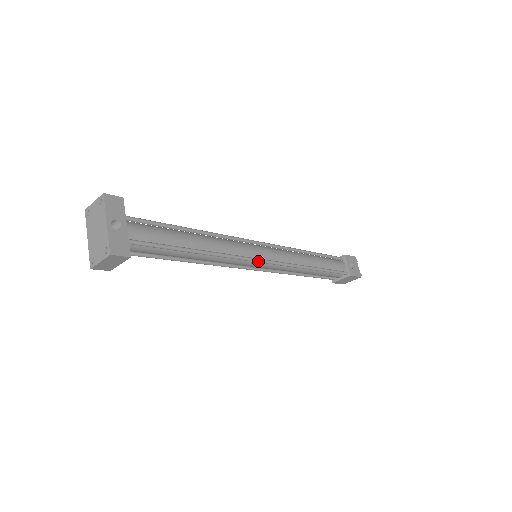
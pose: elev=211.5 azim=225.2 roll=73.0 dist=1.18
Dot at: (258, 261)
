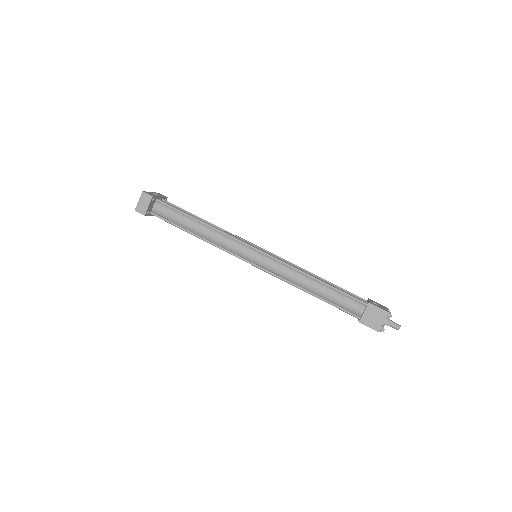
Dot at: (250, 246)
